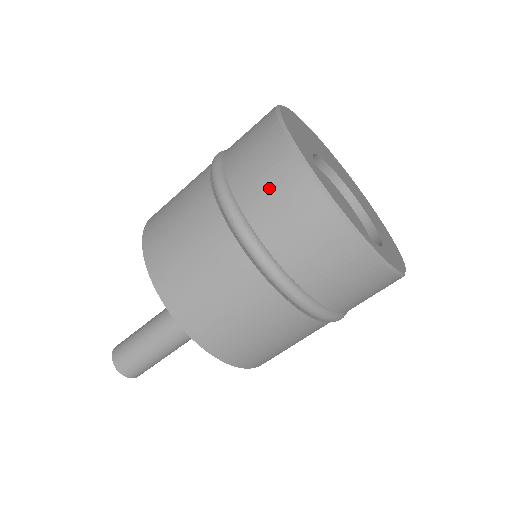
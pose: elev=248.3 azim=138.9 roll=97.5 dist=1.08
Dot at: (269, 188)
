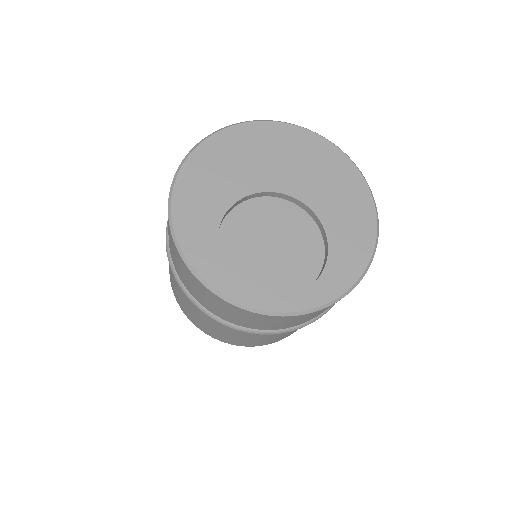
Dot at: (195, 289)
